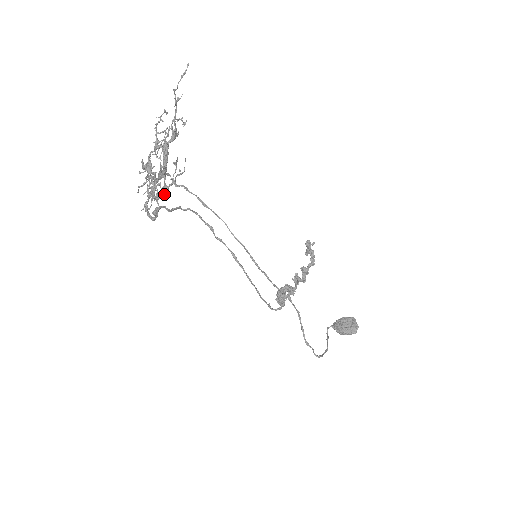
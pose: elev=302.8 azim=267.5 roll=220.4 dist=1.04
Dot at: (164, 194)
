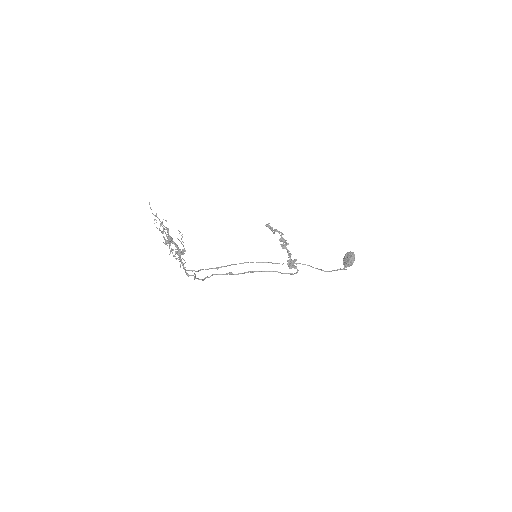
Dot at: (184, 251)
